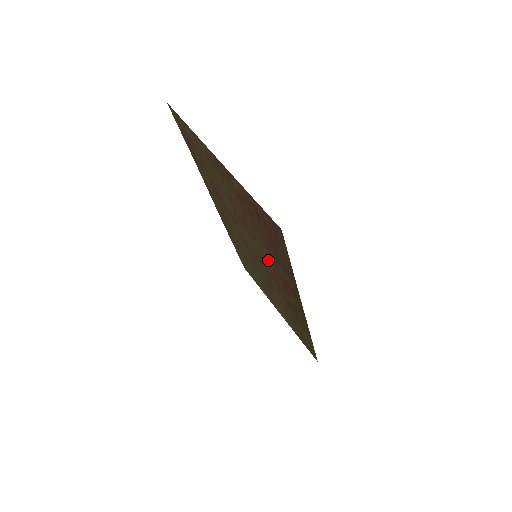
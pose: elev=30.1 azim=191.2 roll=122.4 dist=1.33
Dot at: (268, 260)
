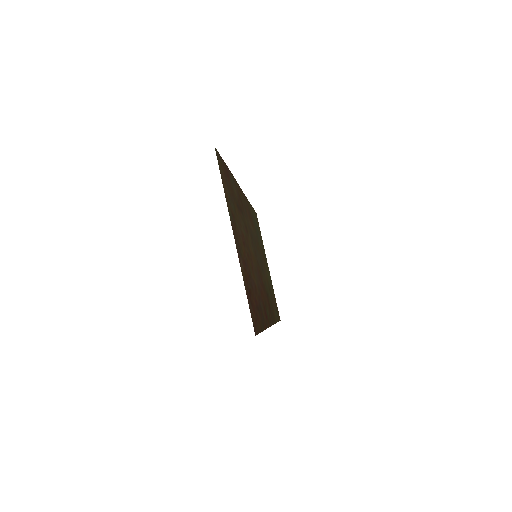
Dot at: (258, 283)
